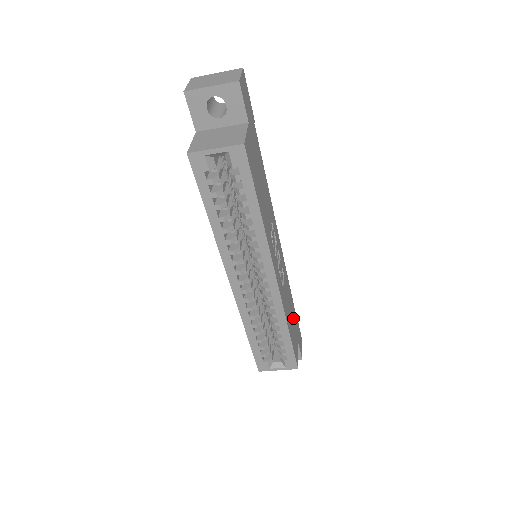
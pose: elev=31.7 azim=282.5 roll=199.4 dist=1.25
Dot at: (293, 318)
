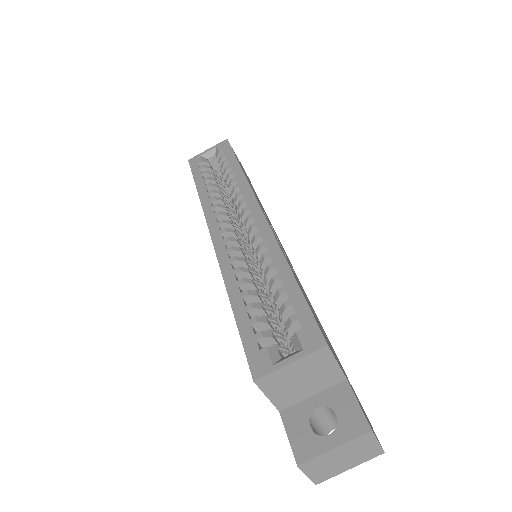
Dot at: occluded
